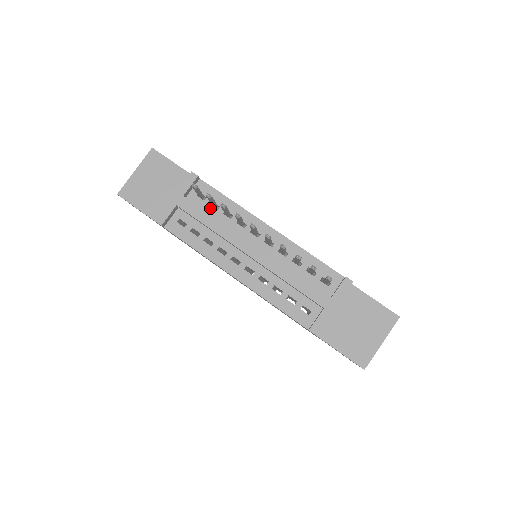
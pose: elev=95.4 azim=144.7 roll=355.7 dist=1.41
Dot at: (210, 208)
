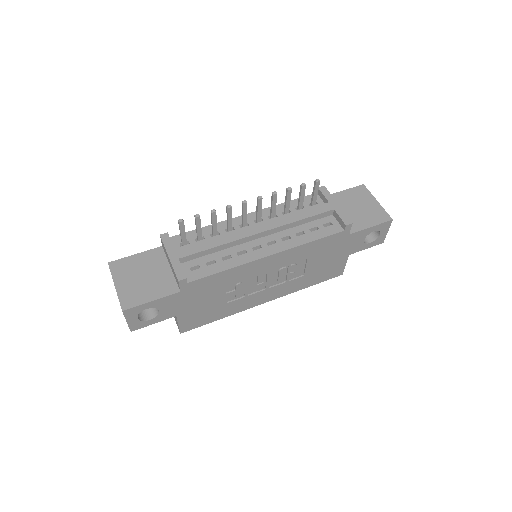
Dot at: occluded
